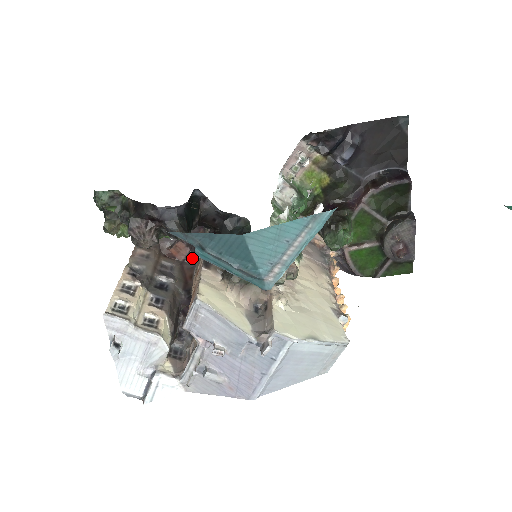
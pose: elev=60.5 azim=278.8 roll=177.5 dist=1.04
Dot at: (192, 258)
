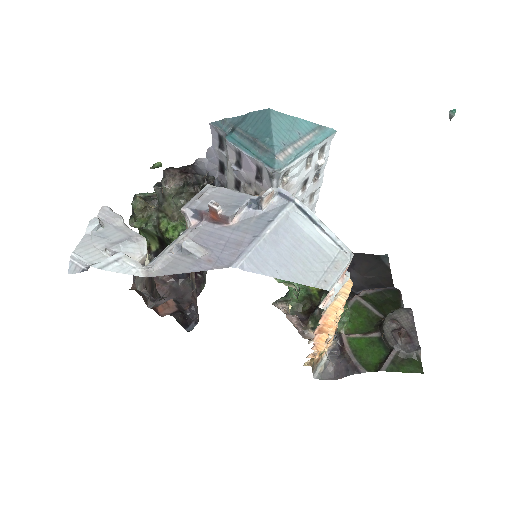
Dot at: (177, 316)
